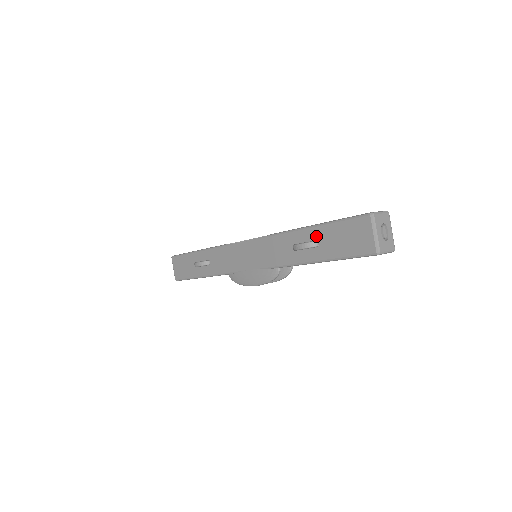
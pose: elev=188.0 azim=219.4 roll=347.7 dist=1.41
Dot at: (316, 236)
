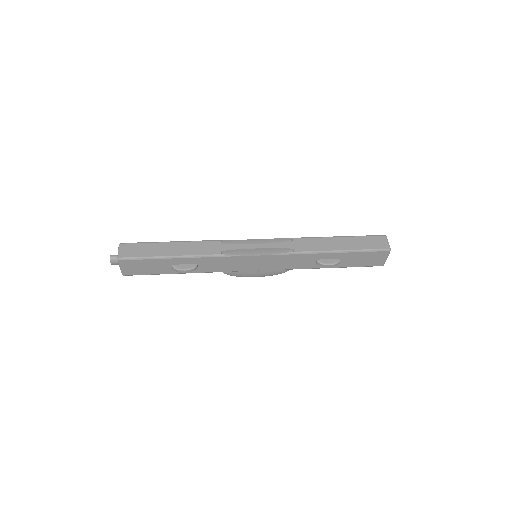
Dot at: (340, 257)
